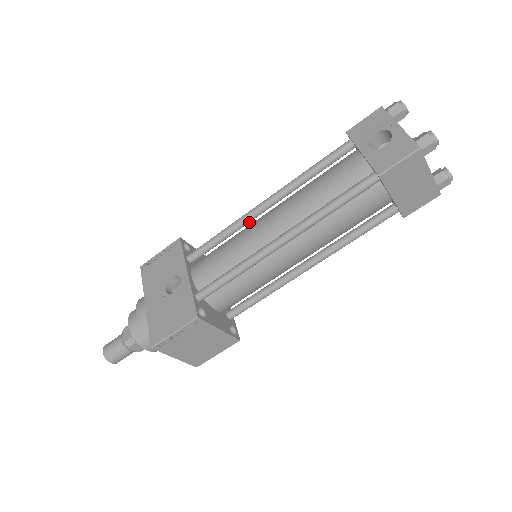
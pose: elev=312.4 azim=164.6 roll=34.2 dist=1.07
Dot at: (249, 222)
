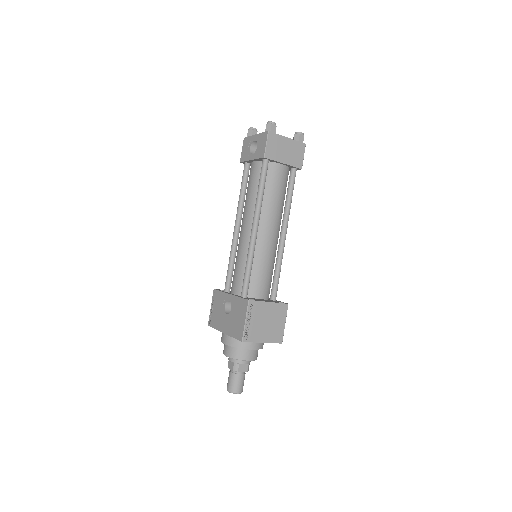
Dot at: (237, 244)
